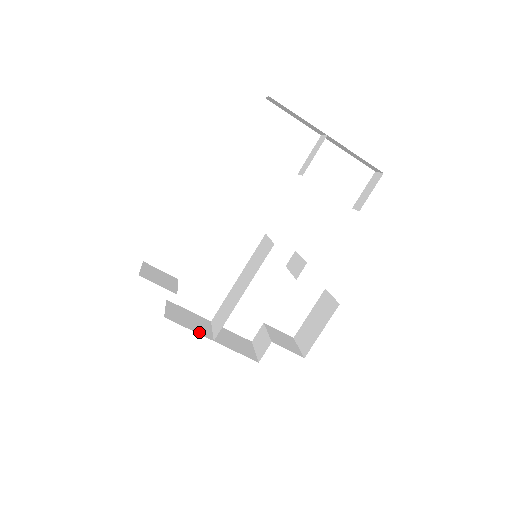
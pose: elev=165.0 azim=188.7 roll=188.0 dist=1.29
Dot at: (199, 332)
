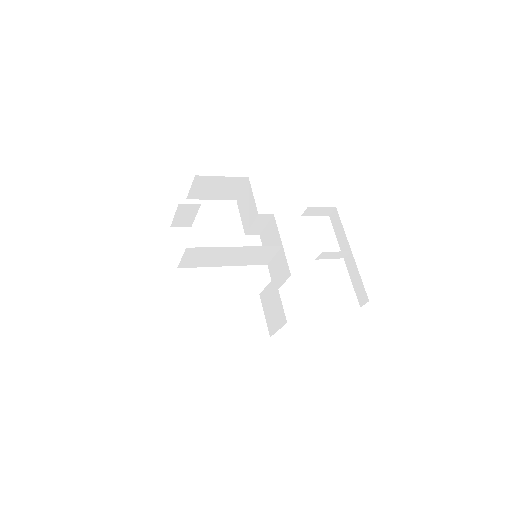
Dot at: occluded
